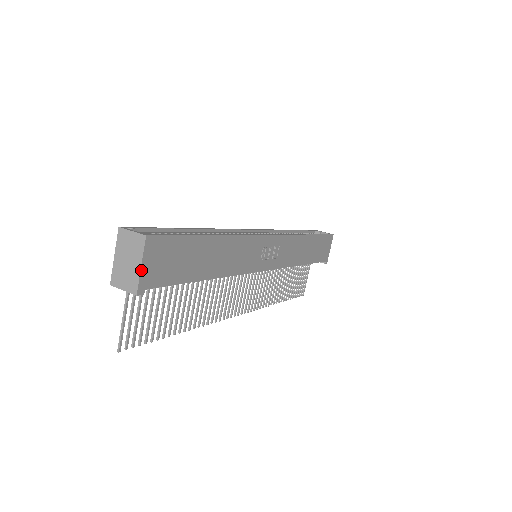
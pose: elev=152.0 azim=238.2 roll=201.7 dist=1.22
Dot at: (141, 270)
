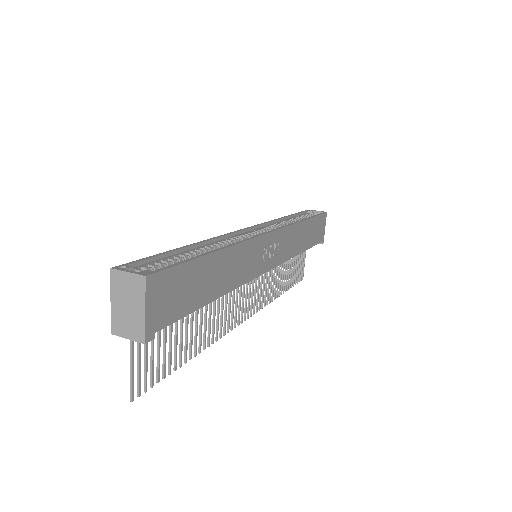
Dot at: (145, 315)
